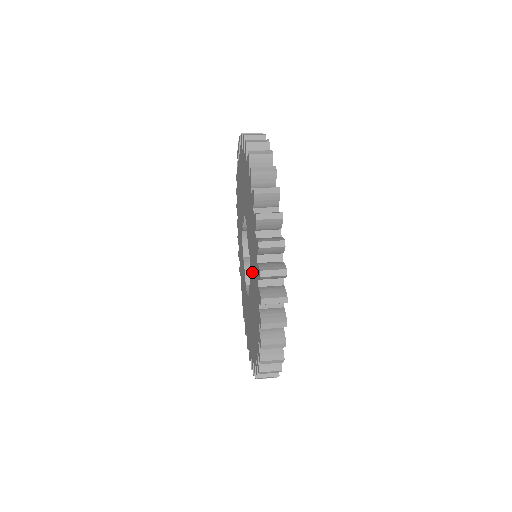
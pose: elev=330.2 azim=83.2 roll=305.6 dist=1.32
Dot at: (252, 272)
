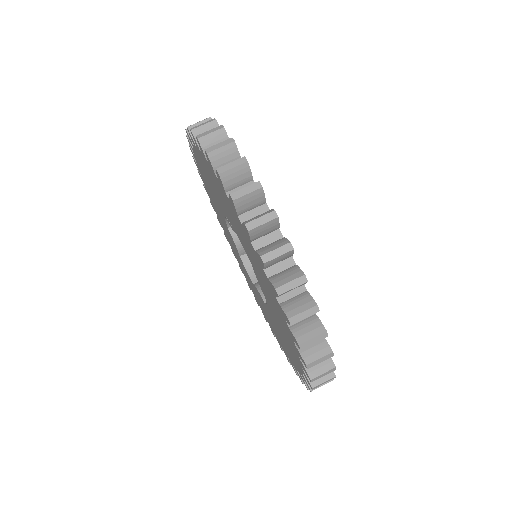
Dot at: (277, 324)
